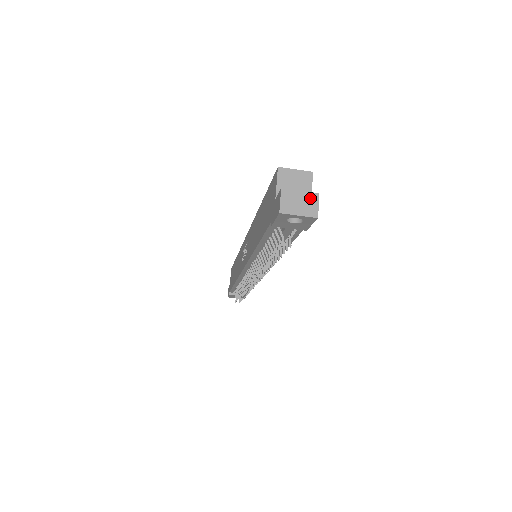
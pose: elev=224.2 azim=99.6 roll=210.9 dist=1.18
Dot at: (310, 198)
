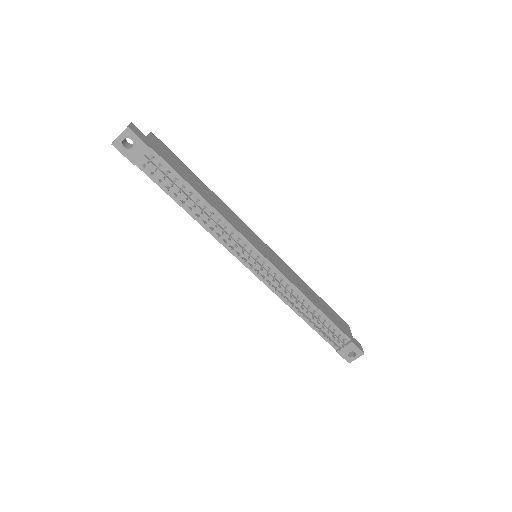
Dot at: occluded
